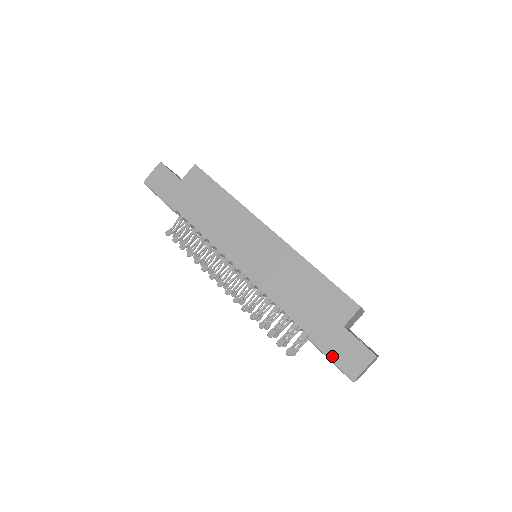
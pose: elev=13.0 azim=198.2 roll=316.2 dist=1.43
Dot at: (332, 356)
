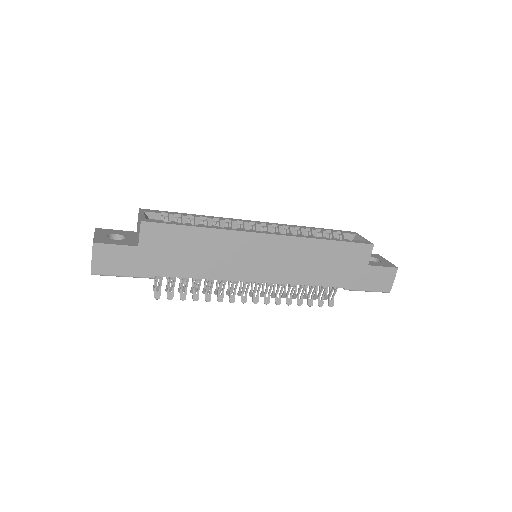
Dot at: (369, 289)
